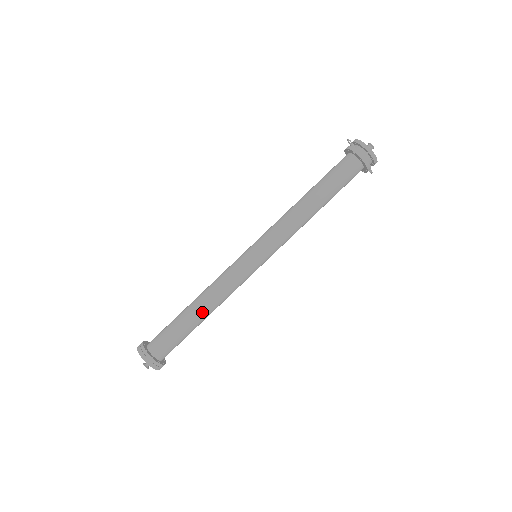
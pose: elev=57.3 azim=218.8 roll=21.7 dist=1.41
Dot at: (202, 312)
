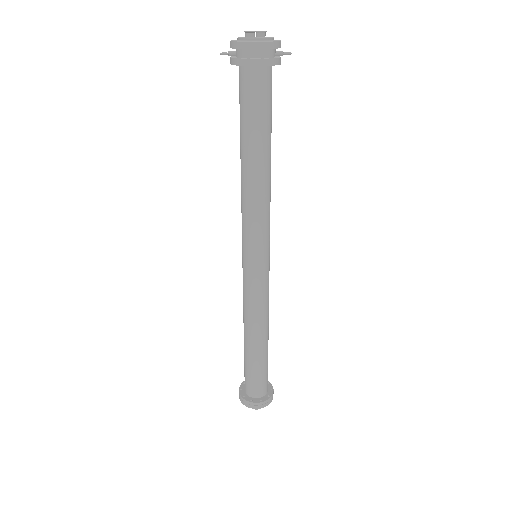
Dot at: (255, 342)
